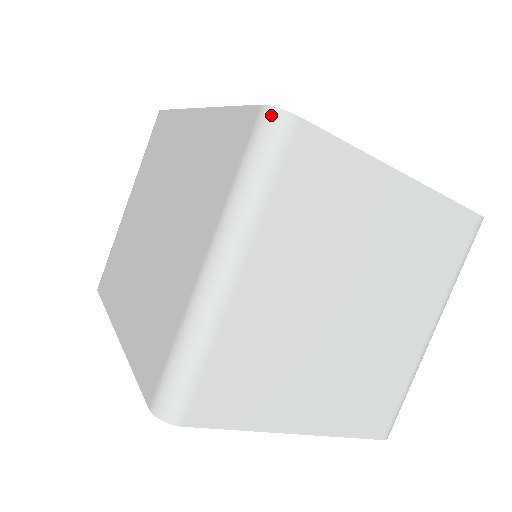
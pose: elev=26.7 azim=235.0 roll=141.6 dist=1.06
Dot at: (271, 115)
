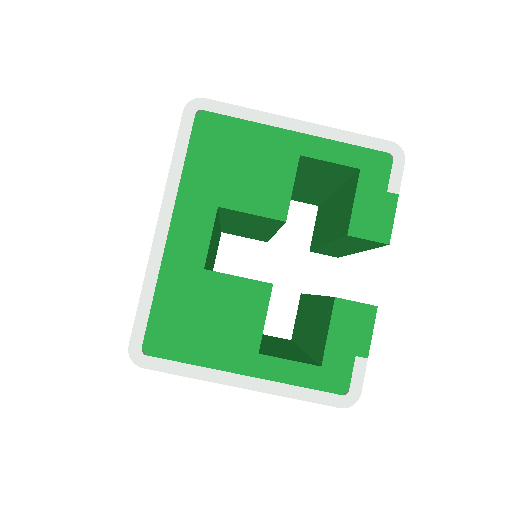
Dot at: occluded
